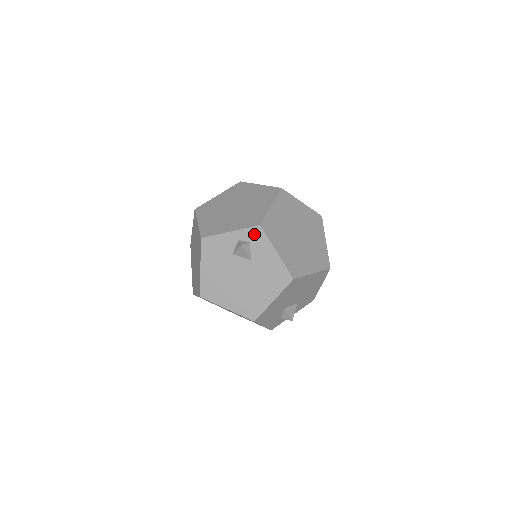
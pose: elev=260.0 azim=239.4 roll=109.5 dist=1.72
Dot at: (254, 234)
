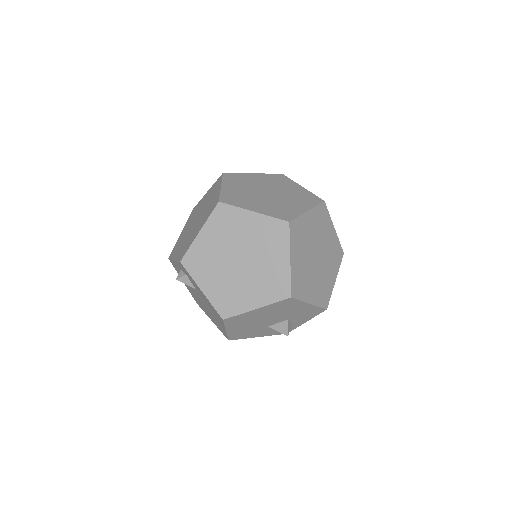
Dot at: (183, 268)
